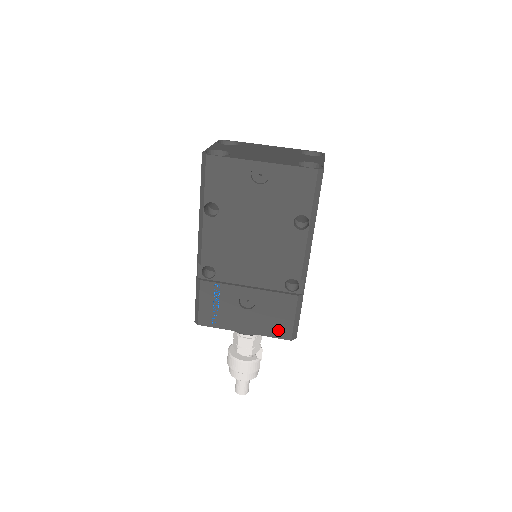
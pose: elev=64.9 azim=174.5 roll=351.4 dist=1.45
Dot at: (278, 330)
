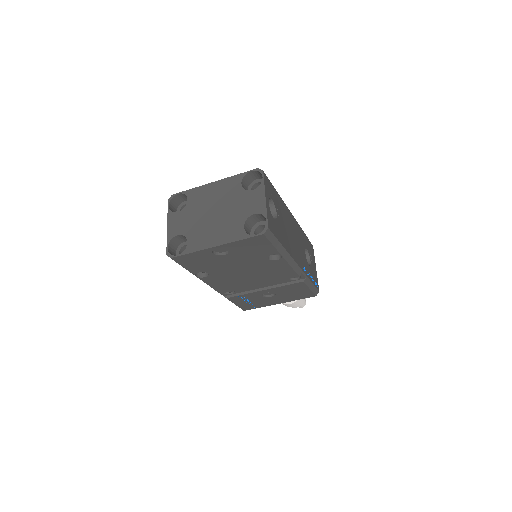
Dot at: (302, 296)
